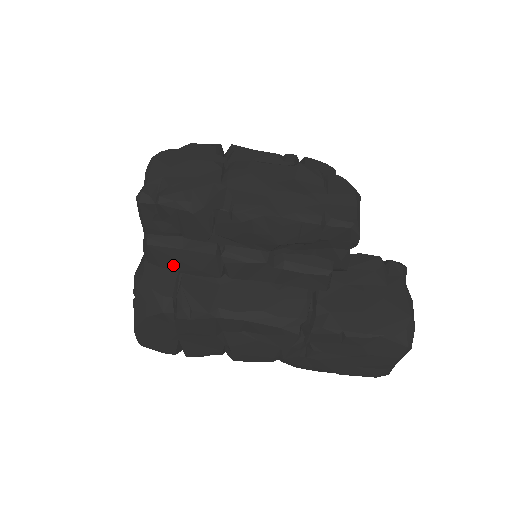
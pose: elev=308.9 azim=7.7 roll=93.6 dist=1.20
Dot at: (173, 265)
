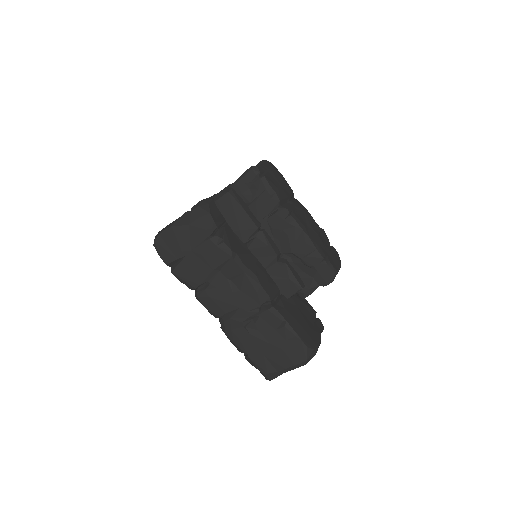
Dot at: (228, 214)
